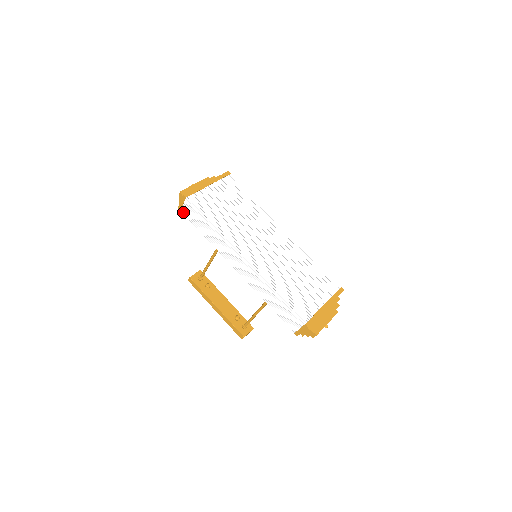
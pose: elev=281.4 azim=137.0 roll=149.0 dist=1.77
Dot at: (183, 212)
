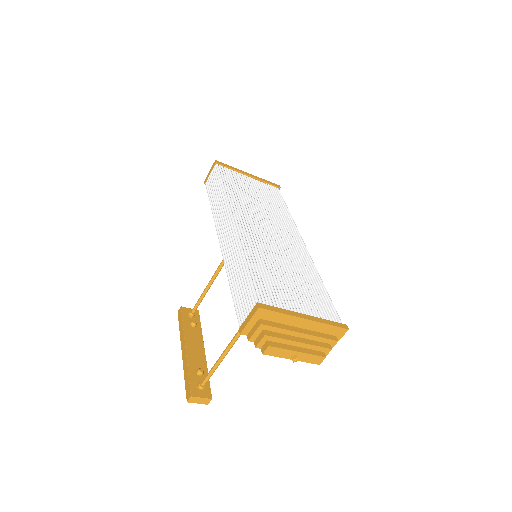
Dot at: (207, 184)
